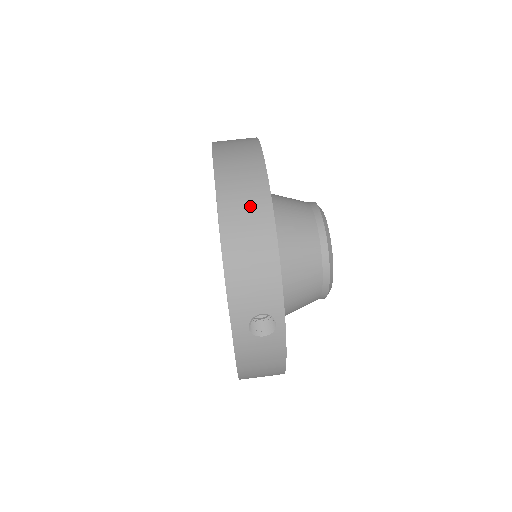
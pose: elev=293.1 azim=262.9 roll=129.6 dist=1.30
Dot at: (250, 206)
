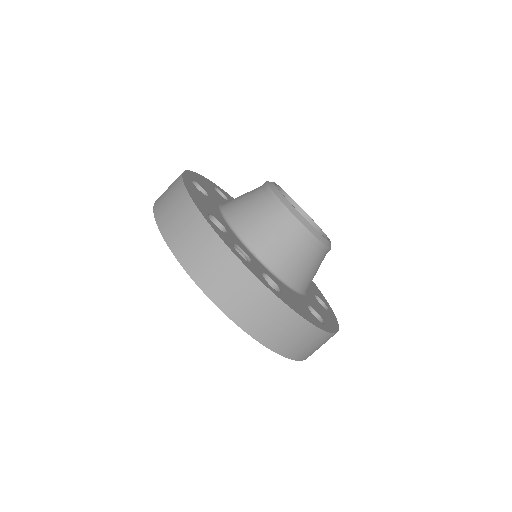
Dot at: (291, 332)
